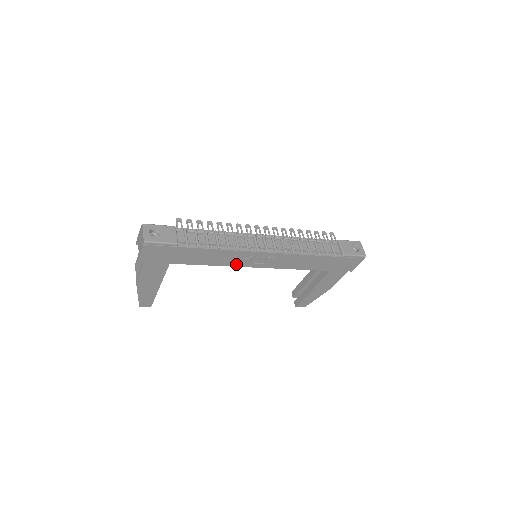
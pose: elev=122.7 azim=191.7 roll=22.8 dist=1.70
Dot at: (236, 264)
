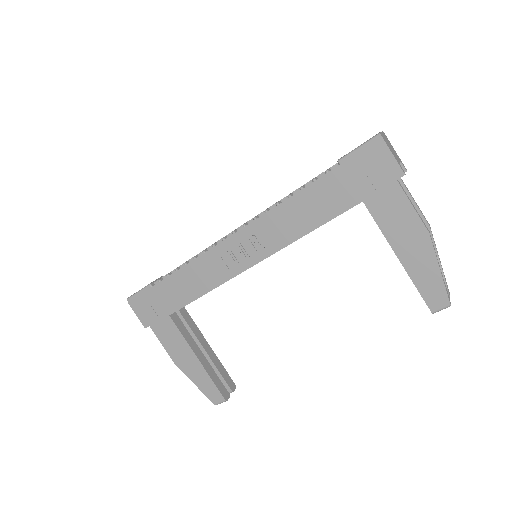
Dot at: (226, 276)
